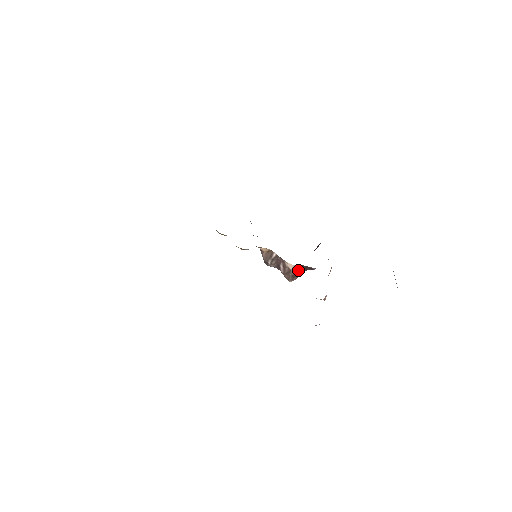
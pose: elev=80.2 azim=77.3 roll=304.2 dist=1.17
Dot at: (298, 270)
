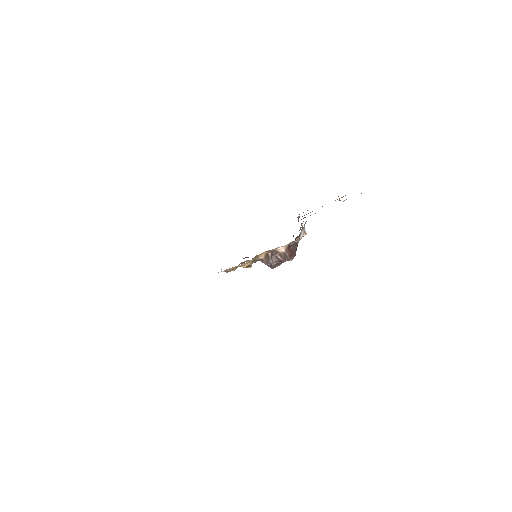
Dot at: (290, 251)
